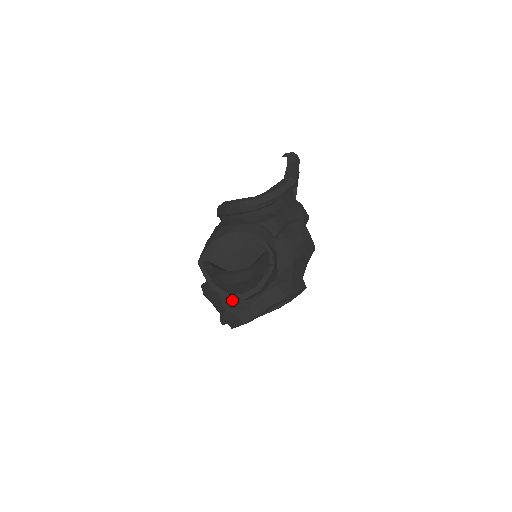
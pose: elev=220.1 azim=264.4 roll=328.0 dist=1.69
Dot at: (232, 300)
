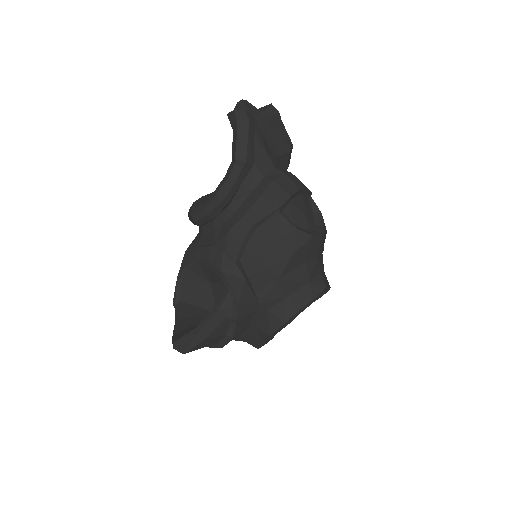
Dot at: occluded
